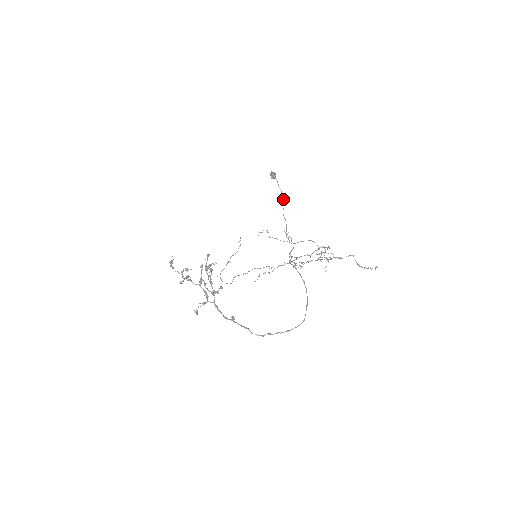
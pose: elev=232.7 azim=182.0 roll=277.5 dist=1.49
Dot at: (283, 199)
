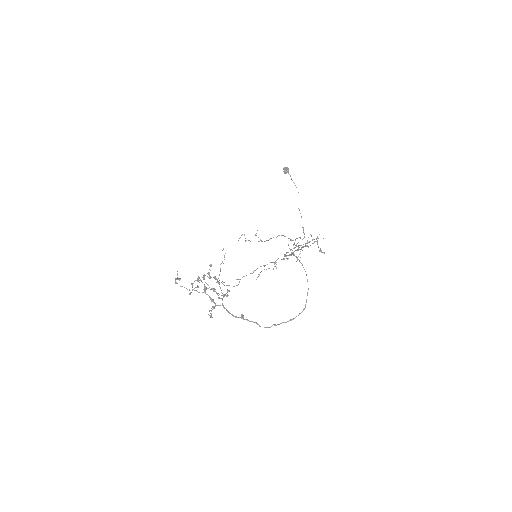
Dot at: occluded
